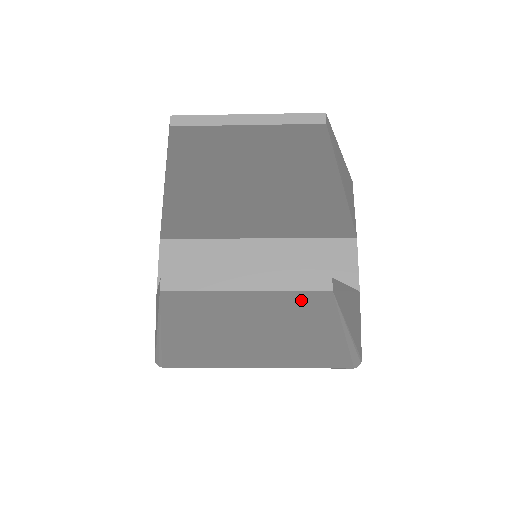
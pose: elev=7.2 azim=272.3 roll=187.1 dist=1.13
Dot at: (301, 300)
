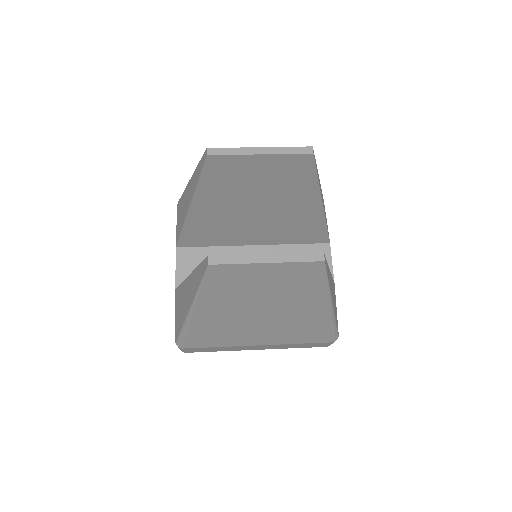
Dot at: (303, 270)
